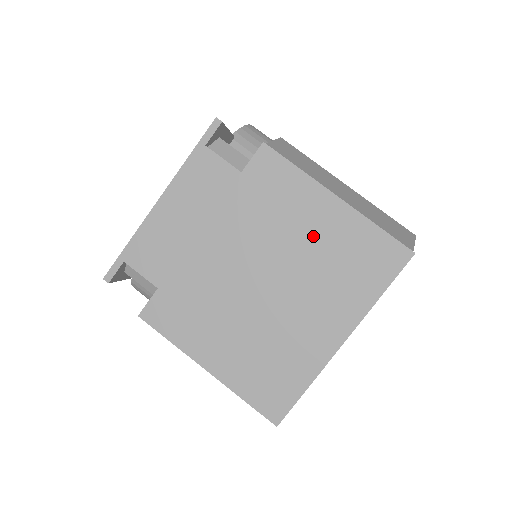
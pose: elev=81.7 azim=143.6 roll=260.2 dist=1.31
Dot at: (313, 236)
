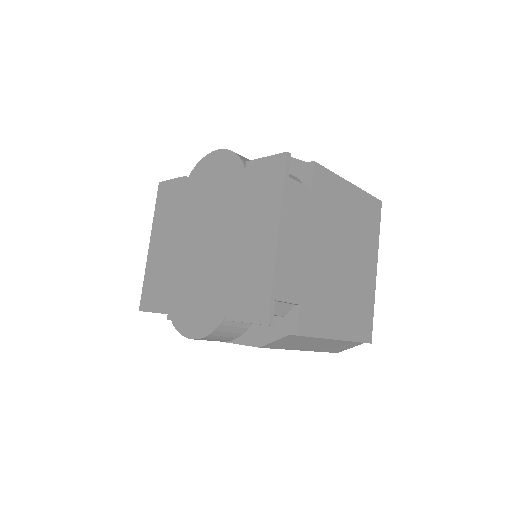
Dot at: (350, 214)
